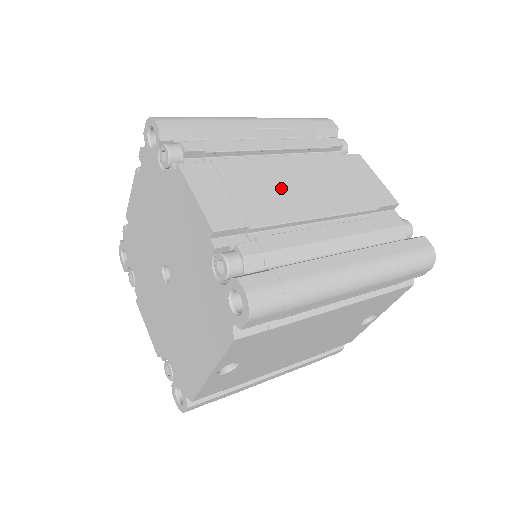
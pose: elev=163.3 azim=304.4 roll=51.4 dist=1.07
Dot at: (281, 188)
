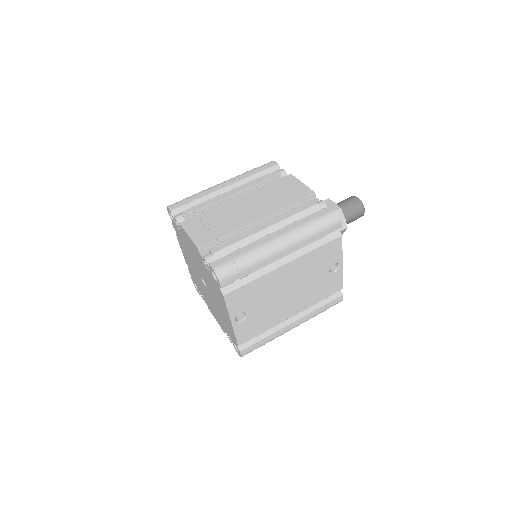
Dot at: (236, 214)
